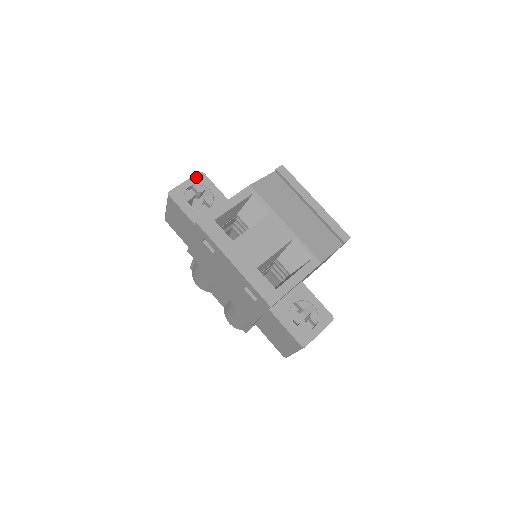
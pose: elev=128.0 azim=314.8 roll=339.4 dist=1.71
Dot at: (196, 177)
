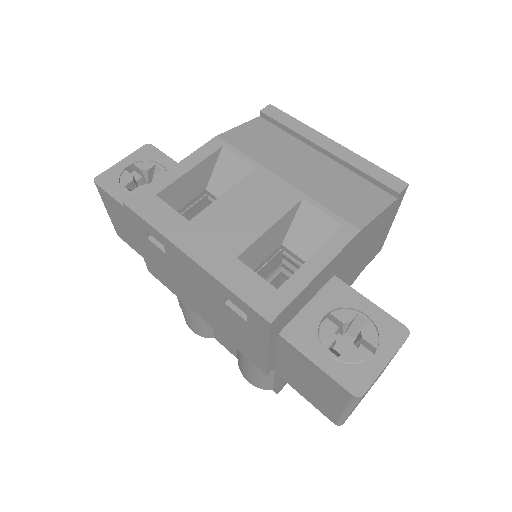
Dot at: (139, 152)
